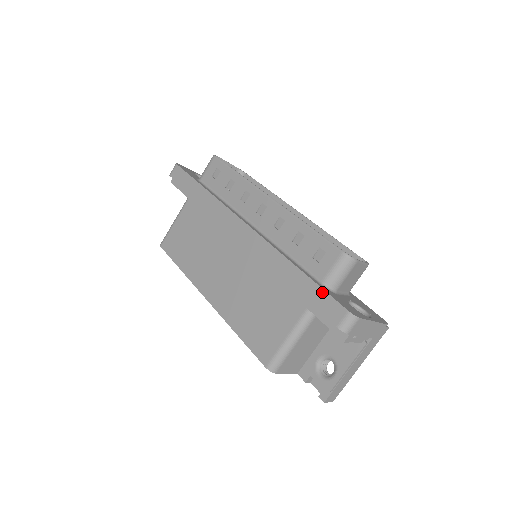
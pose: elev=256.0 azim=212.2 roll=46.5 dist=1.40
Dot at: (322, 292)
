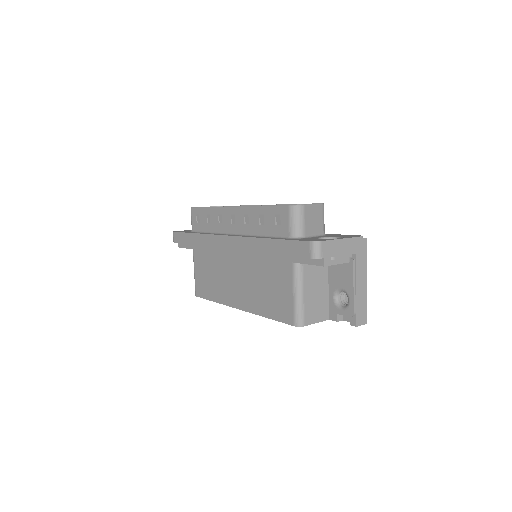
Dot at: (289, 242)
